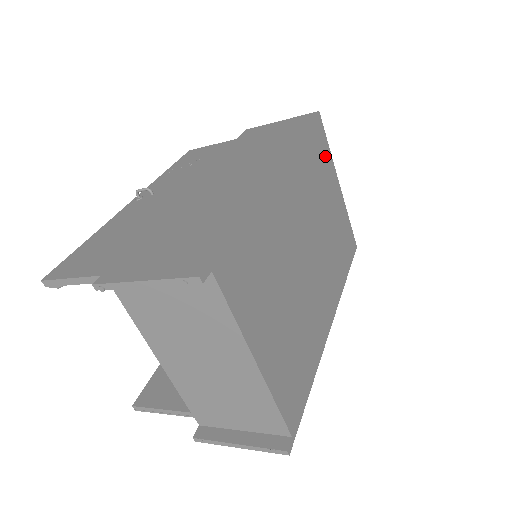
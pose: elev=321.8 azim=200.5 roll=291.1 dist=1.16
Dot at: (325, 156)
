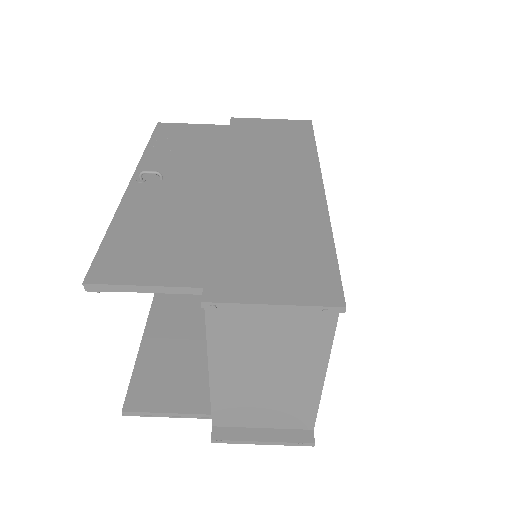
Dot at: occluded
